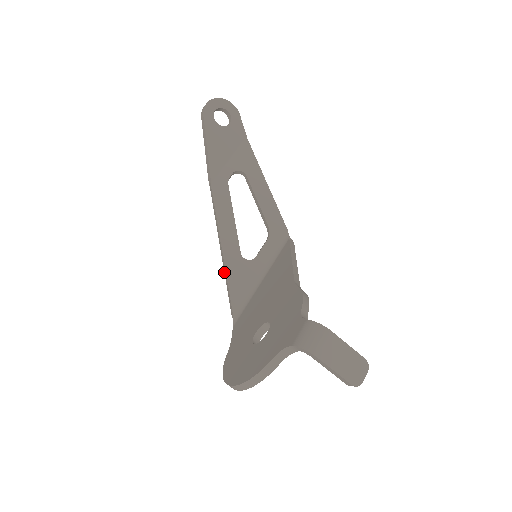
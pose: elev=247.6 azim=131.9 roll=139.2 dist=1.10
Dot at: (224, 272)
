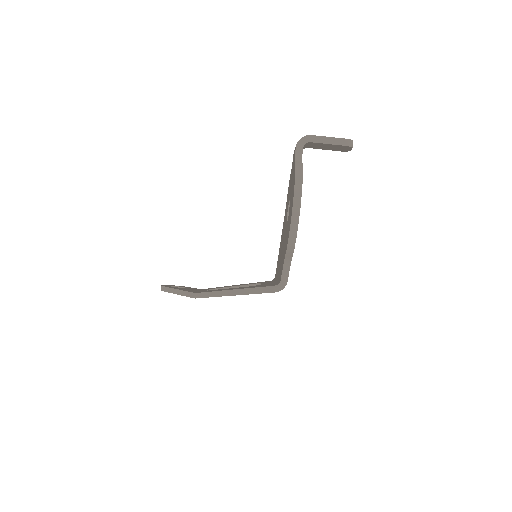
Dot at: (246, 294)
